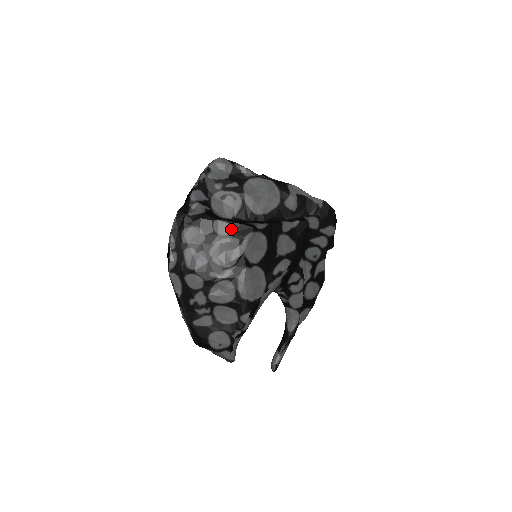
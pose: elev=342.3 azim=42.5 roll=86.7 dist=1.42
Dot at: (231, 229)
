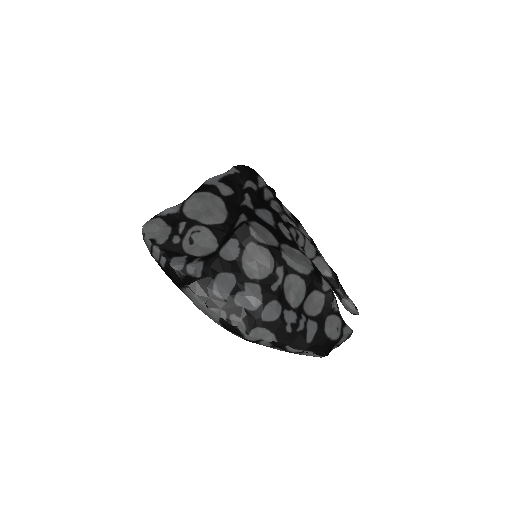
Dot at: (235, 244)
